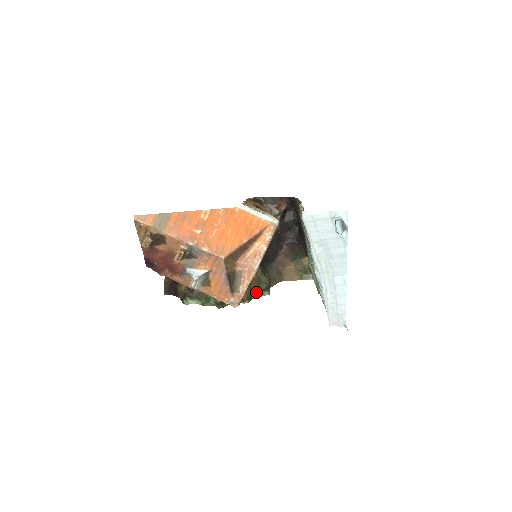
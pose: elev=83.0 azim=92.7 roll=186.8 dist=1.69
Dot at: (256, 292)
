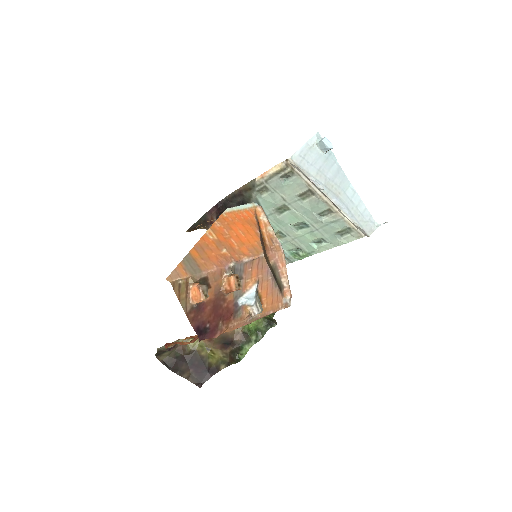
Dot at: occluded
